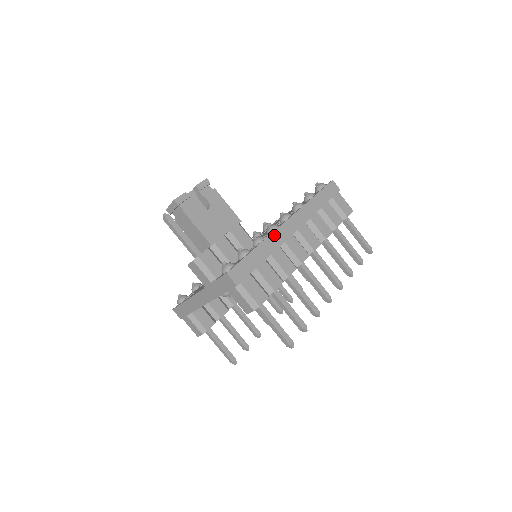
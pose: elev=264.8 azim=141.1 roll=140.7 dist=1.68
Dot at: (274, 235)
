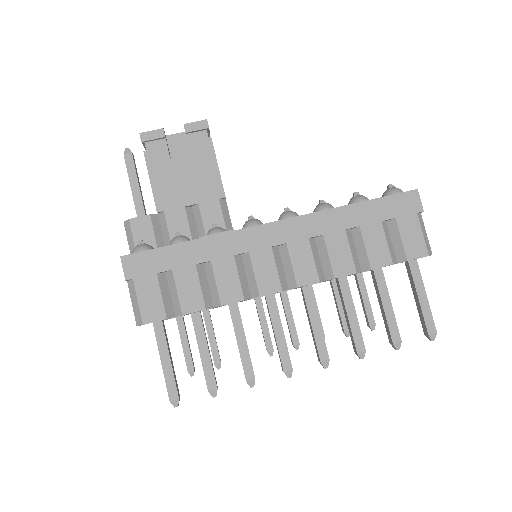
Dot at: (236, 235)
